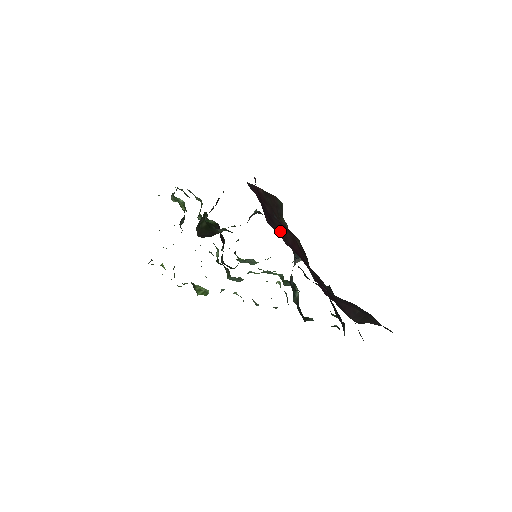
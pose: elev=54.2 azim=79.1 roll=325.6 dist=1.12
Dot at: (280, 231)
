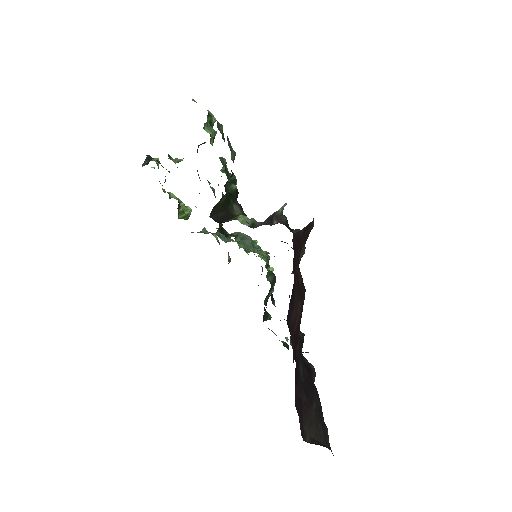
Dot at: (293, 316)
